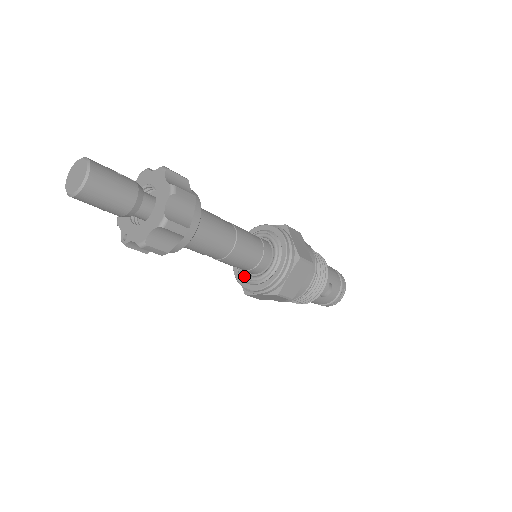
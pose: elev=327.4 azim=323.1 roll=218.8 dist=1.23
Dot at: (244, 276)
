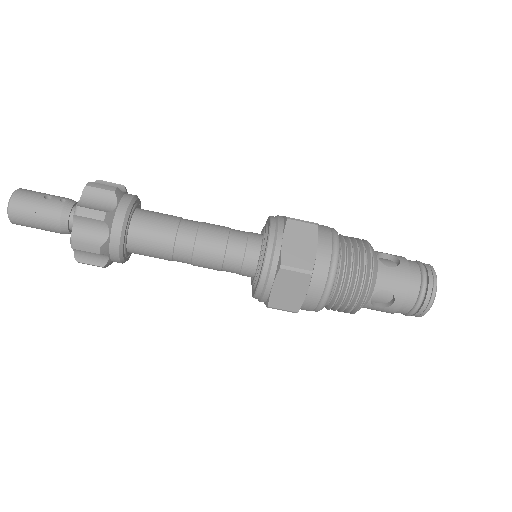
Dot at: (251, 277)
